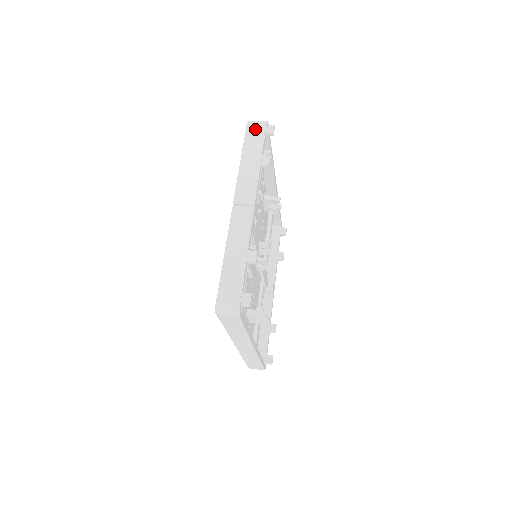
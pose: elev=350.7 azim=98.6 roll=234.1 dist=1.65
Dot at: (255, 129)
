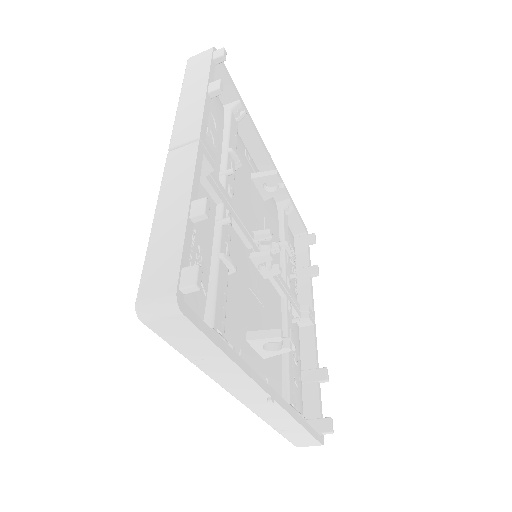
Dot at: (197, 60)
